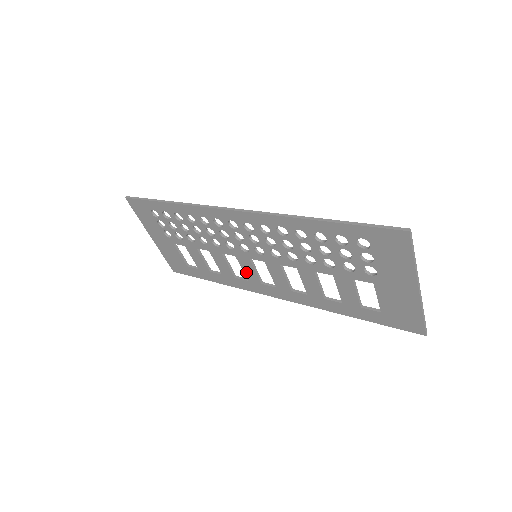
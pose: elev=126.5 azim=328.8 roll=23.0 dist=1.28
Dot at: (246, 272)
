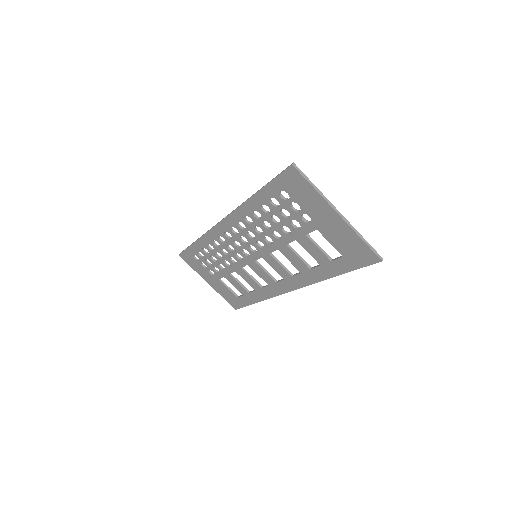
Dot at: (262, 277)
